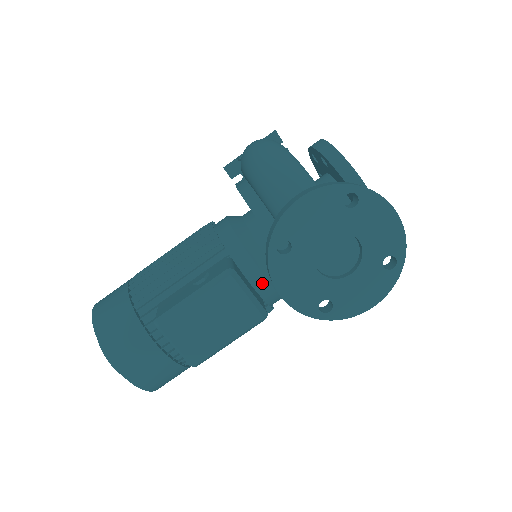
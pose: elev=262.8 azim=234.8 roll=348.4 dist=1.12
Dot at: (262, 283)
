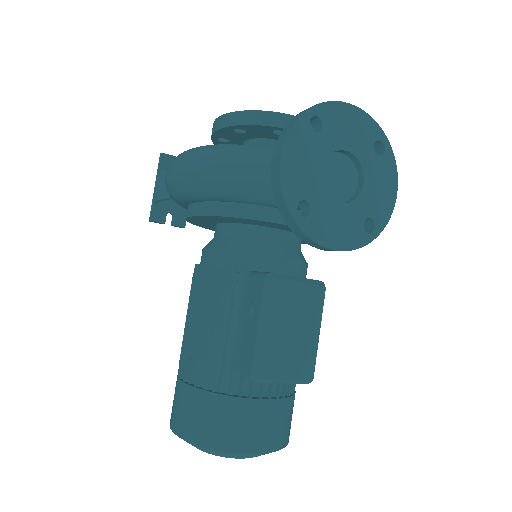
Dot at: (290, 266)
